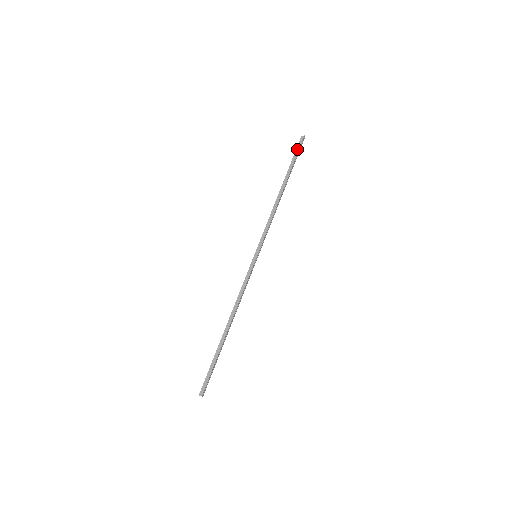
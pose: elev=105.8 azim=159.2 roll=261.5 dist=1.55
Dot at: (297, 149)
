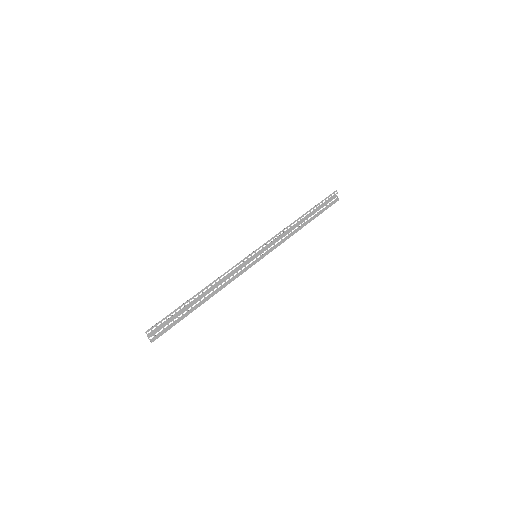
Dot at: (328, 200)
